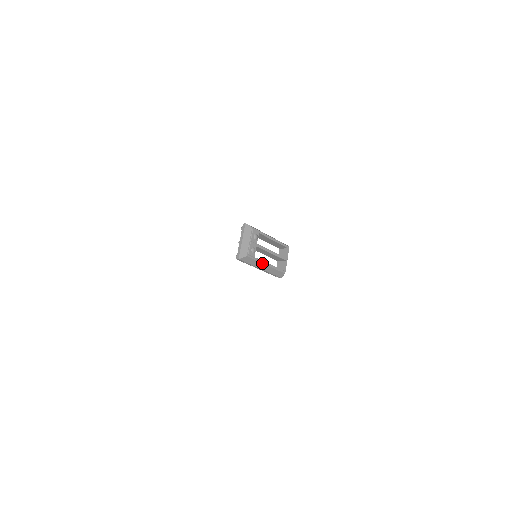
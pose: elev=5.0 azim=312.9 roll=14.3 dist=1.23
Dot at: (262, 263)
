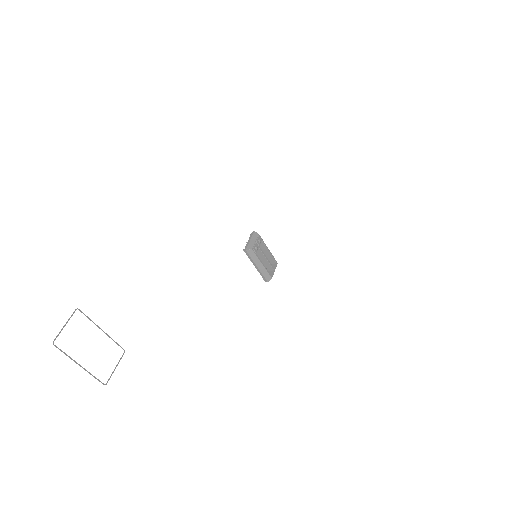
Dot at: (260, 261)
